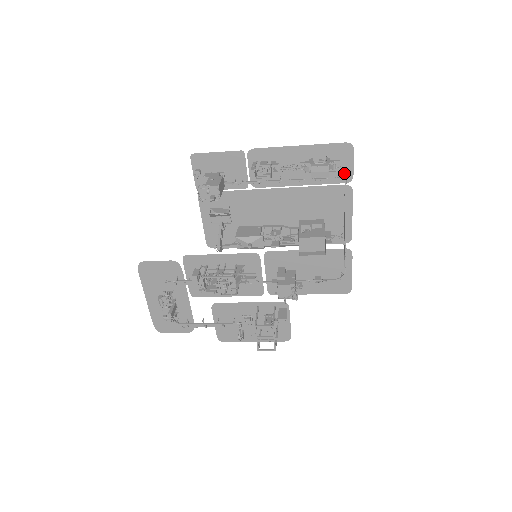
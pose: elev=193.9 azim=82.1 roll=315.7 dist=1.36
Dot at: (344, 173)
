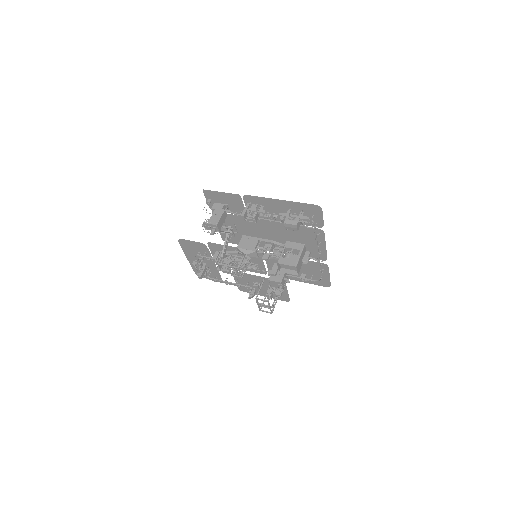
Dot at: (317, 222)
